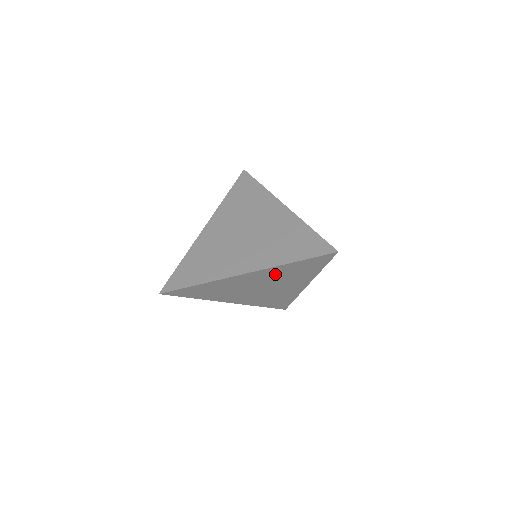
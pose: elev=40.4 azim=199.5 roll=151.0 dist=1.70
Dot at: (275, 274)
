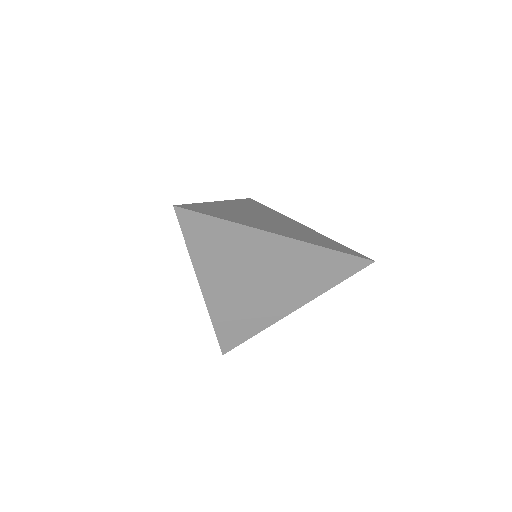
Dot at: (298, 261)
